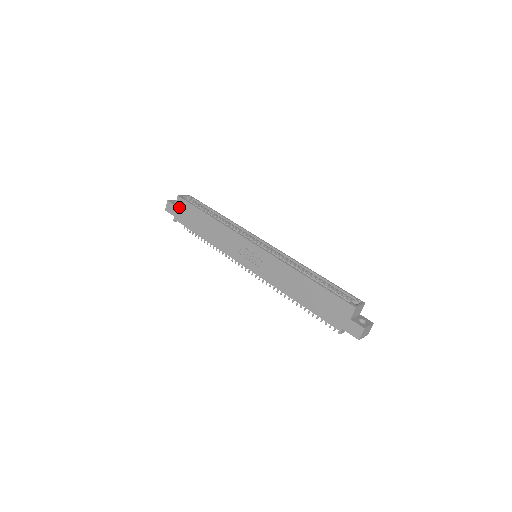
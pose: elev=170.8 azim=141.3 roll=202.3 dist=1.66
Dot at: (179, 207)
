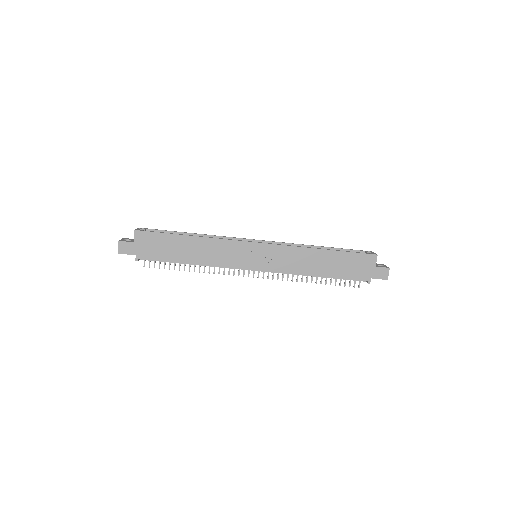
Dot at: (141, 242)
